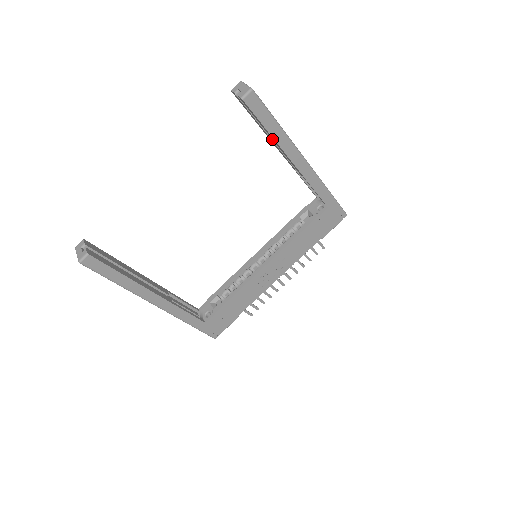
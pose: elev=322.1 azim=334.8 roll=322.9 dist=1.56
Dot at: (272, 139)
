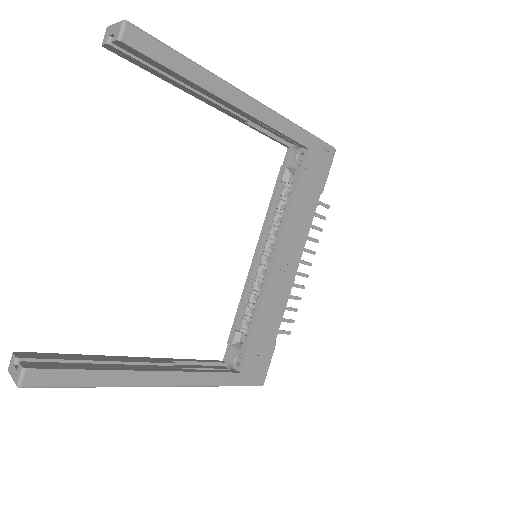
Dot at: (193, 88)
